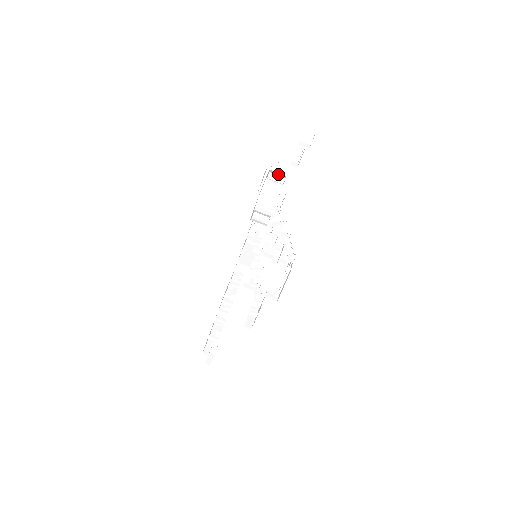
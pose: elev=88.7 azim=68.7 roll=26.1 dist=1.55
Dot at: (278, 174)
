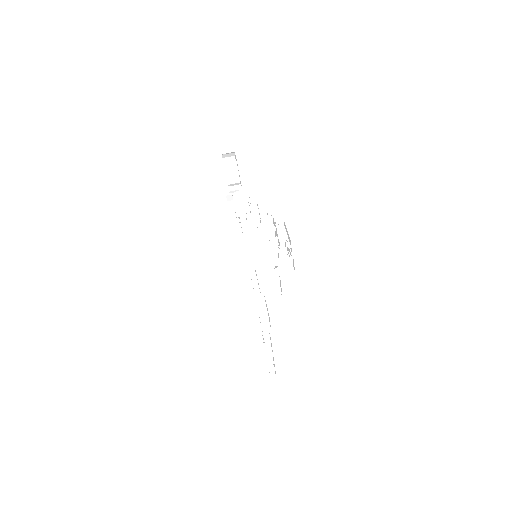
Dot at: occluded
